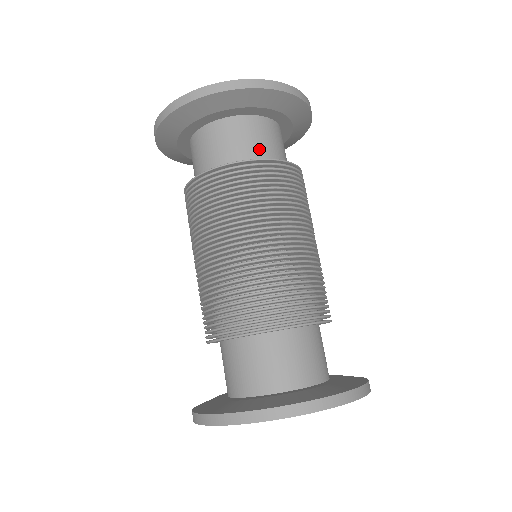
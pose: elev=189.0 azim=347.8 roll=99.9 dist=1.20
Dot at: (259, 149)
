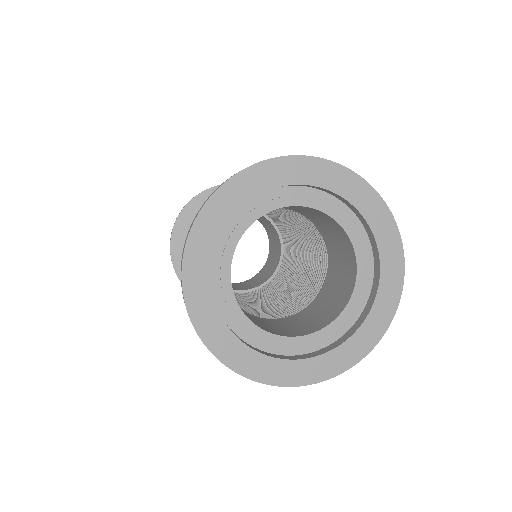
Dot at: occluded
